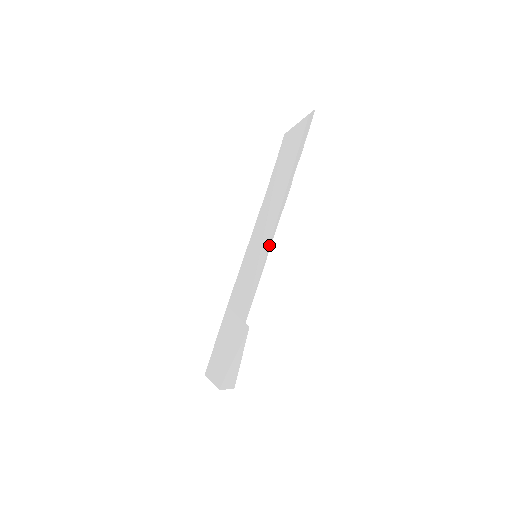
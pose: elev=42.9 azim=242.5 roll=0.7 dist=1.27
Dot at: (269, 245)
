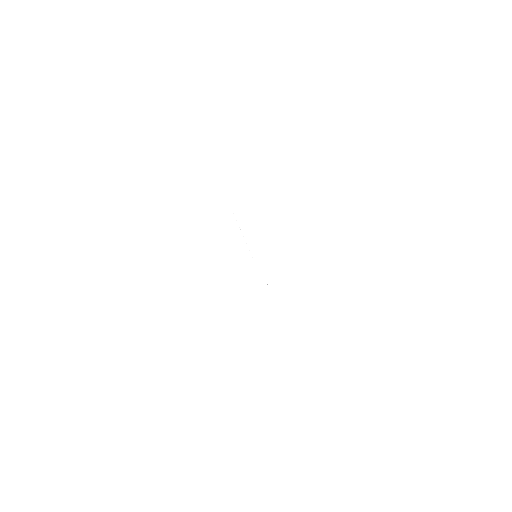
Dot at: occluded
